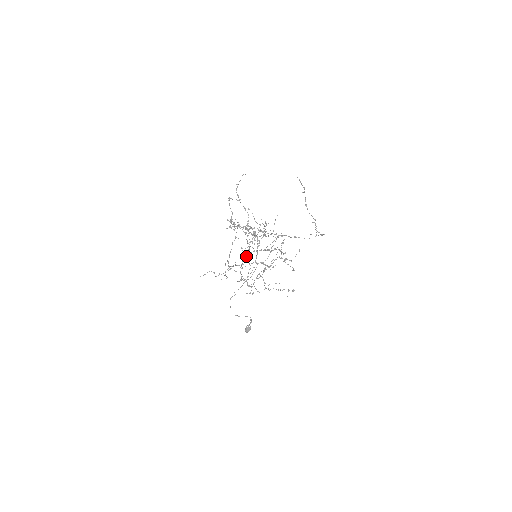
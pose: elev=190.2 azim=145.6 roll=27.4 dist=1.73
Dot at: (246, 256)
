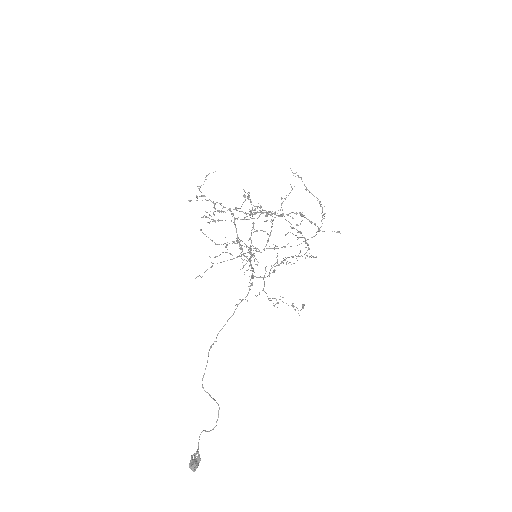
Dot at: (241, 258)
